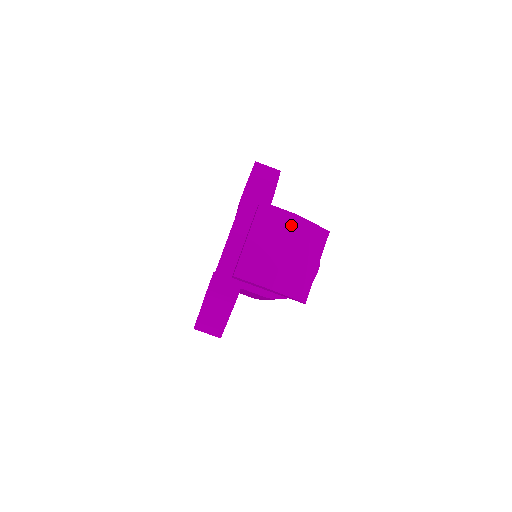
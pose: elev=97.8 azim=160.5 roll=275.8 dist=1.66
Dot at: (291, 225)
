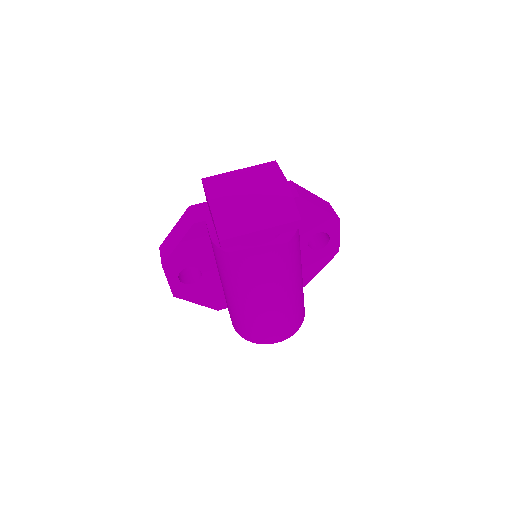
Dot at: (274, 182)
